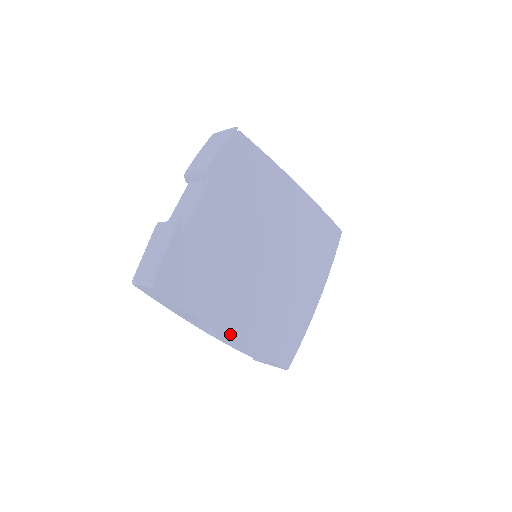
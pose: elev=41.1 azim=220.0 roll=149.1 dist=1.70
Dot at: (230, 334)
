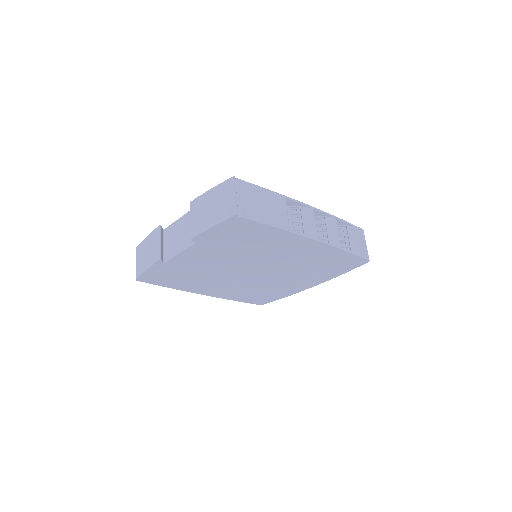
Dot at: (207, 294)
